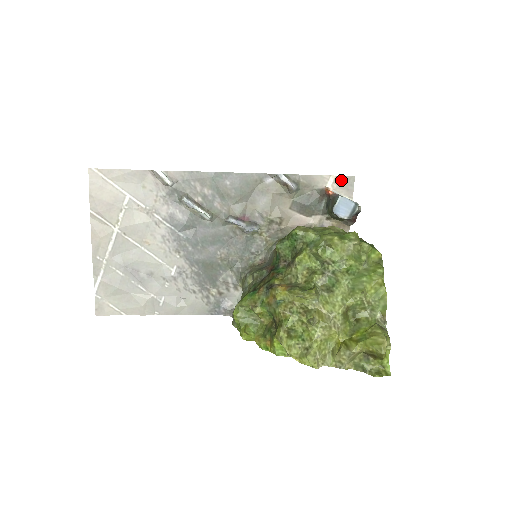
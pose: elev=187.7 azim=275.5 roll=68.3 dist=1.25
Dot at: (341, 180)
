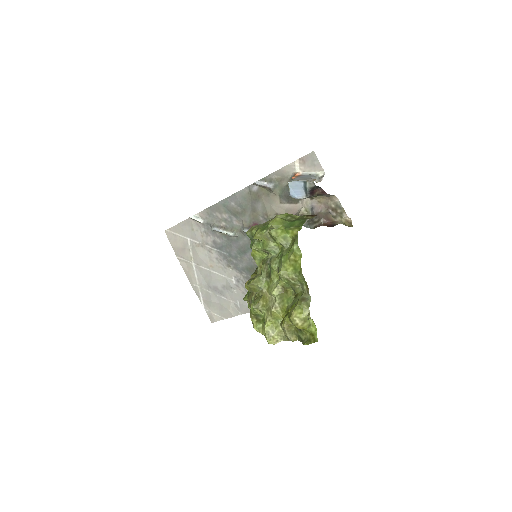
Dot at: (305, 160)
